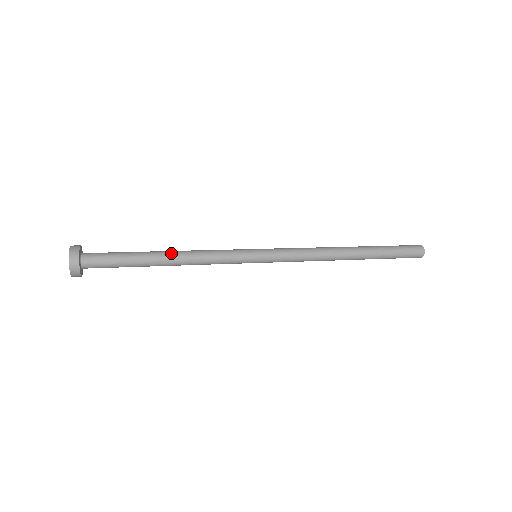
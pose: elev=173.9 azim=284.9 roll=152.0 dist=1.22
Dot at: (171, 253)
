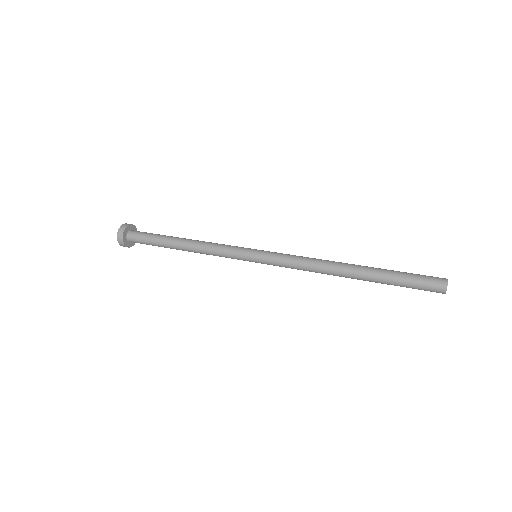
Dot at: (185, 244)
